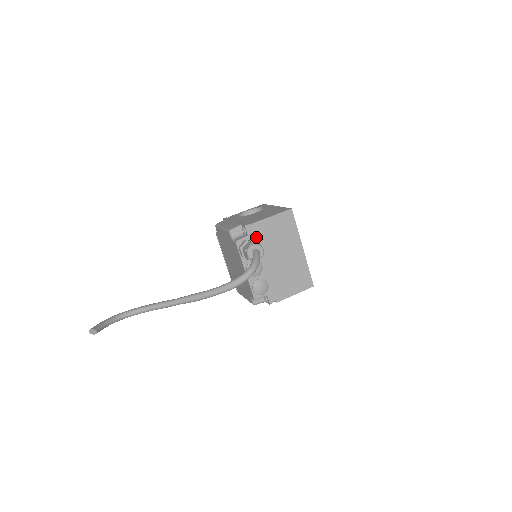
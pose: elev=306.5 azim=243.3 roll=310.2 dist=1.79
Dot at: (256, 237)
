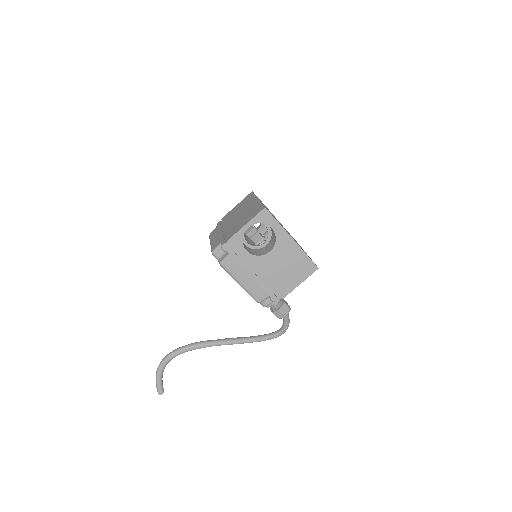
Dot at: occluded
